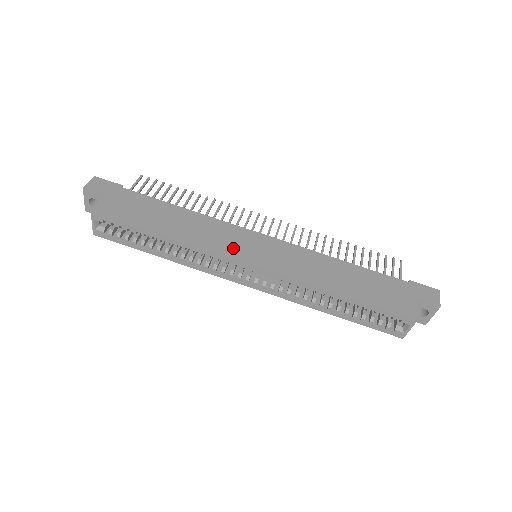
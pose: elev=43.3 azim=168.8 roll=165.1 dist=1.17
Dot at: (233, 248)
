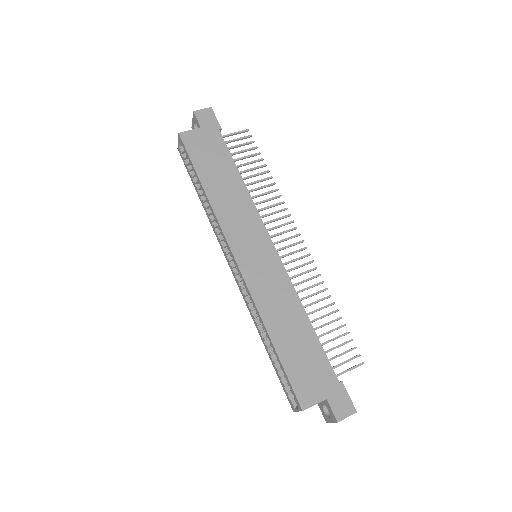
Dot at: (238, 236)
